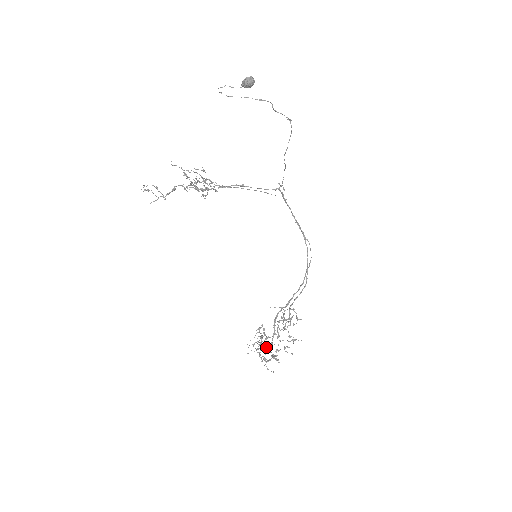
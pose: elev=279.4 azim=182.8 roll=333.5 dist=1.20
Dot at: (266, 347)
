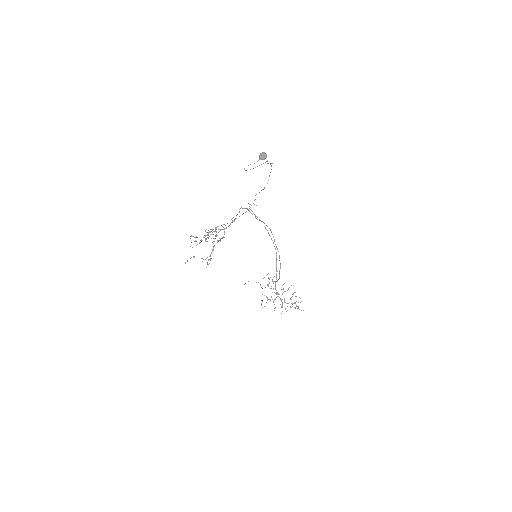
Dot at: (282, 303)
